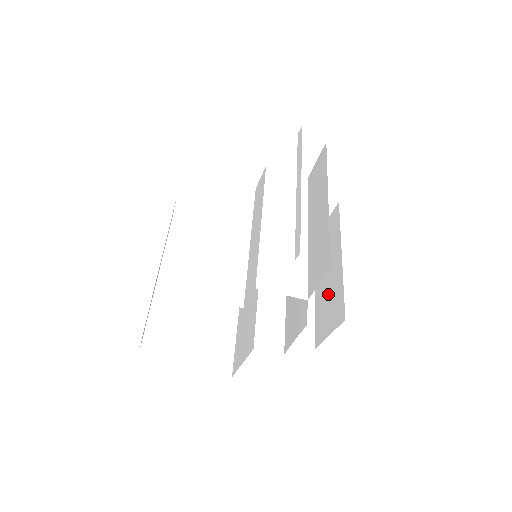
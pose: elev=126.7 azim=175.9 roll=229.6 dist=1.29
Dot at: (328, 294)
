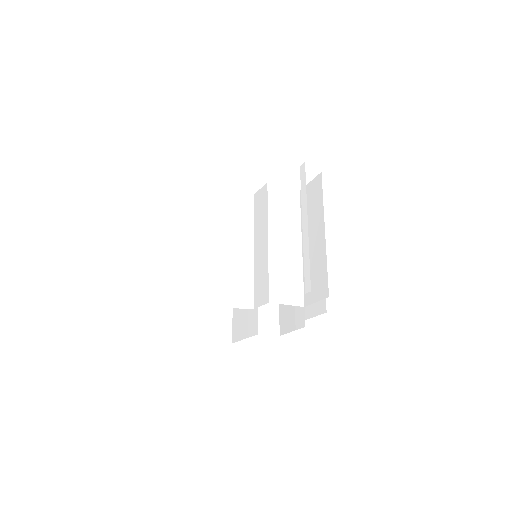
Dot at: occluded
